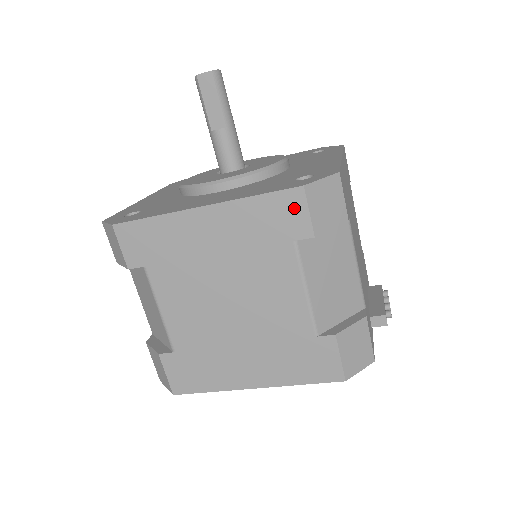
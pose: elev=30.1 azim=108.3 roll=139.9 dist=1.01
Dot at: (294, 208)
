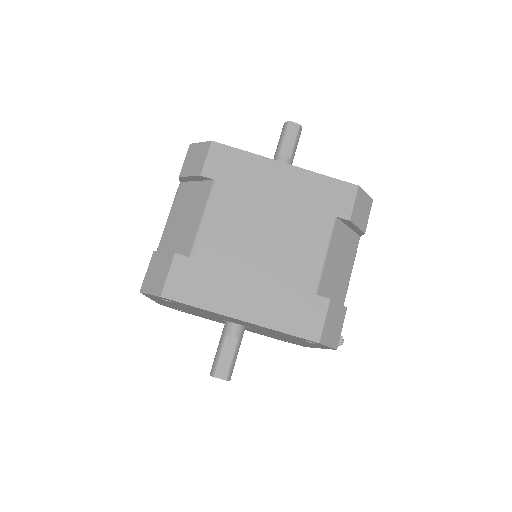
Dot at: (346, 196)
